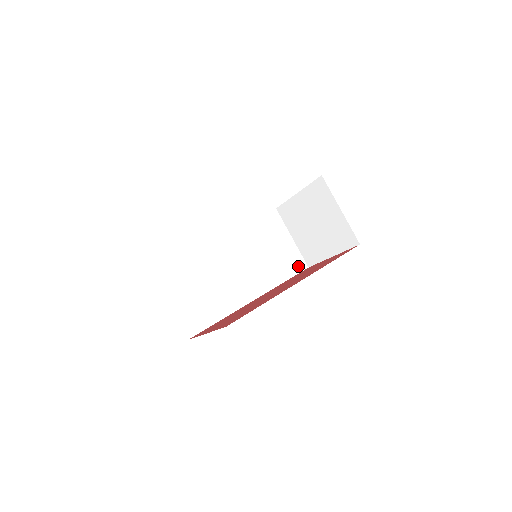
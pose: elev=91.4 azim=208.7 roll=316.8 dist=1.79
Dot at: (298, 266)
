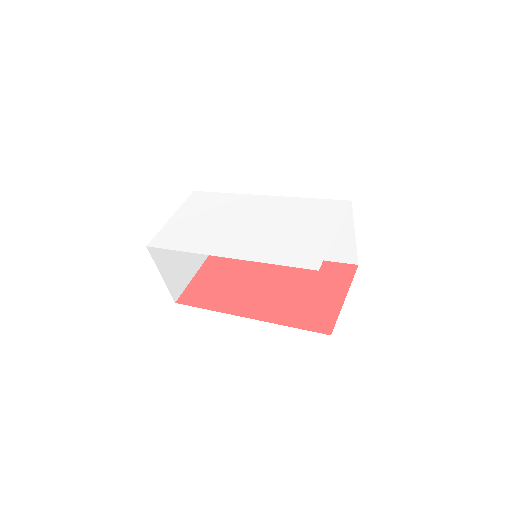
Dot at: (346, 258)
